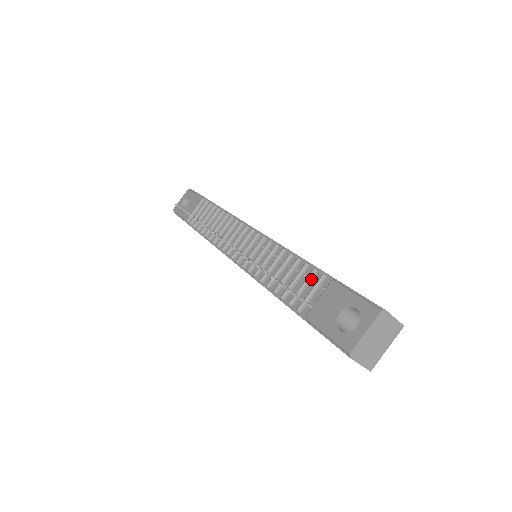
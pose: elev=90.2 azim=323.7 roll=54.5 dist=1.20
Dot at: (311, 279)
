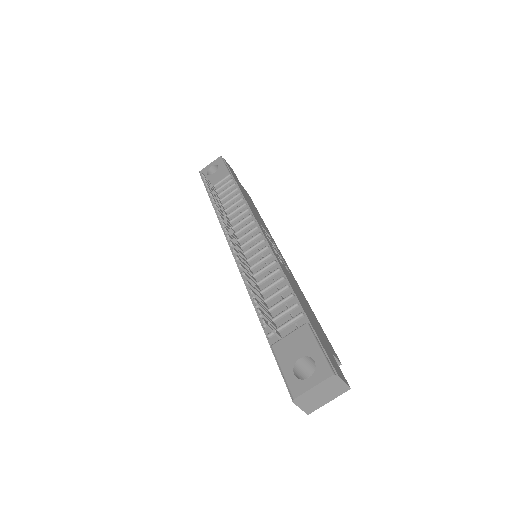
Dot at: (290, 311)
